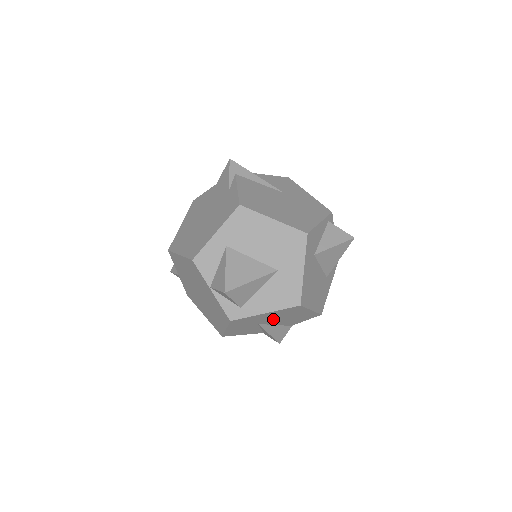
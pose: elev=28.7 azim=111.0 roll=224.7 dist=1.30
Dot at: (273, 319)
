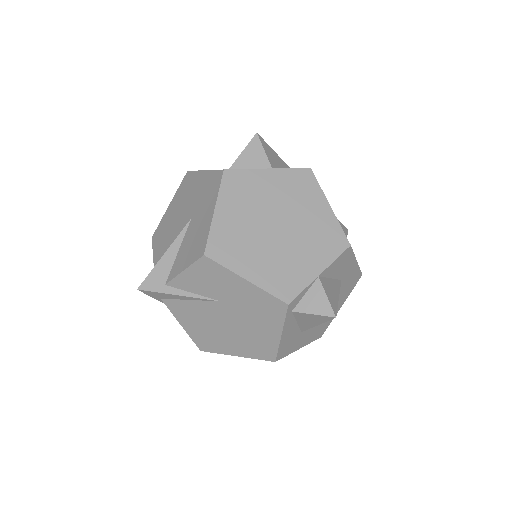
Dot at: occluded
